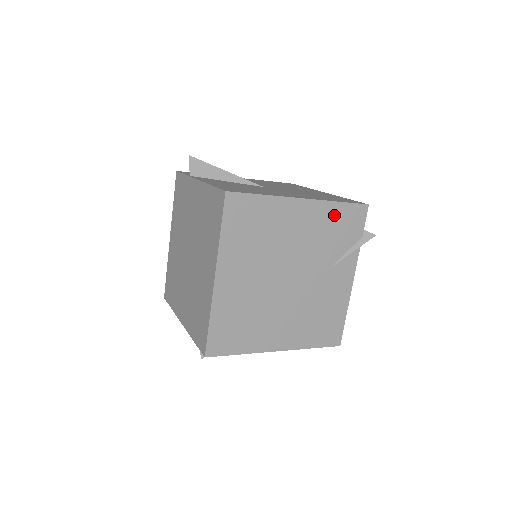
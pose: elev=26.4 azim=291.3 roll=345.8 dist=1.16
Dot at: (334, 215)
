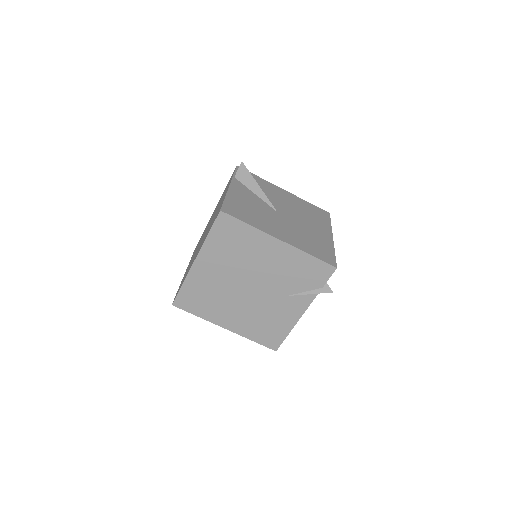
Dot at: (303, 262)
